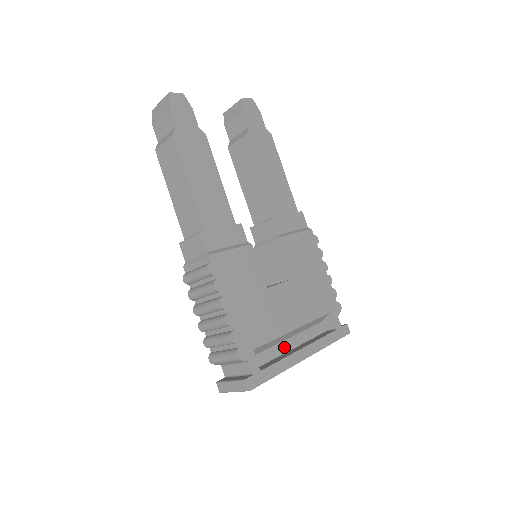
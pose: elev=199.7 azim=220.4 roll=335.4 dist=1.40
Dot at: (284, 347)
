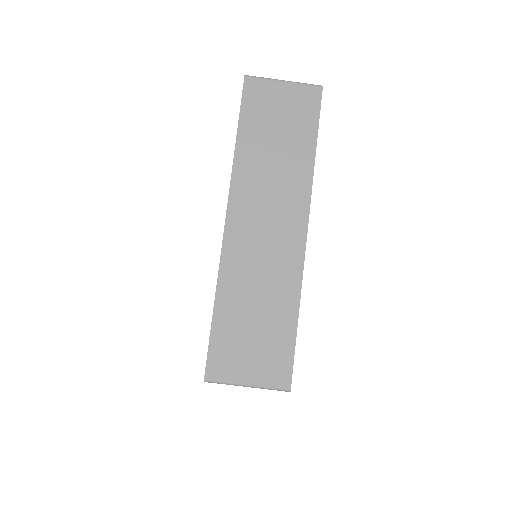
Dot at: occluded
